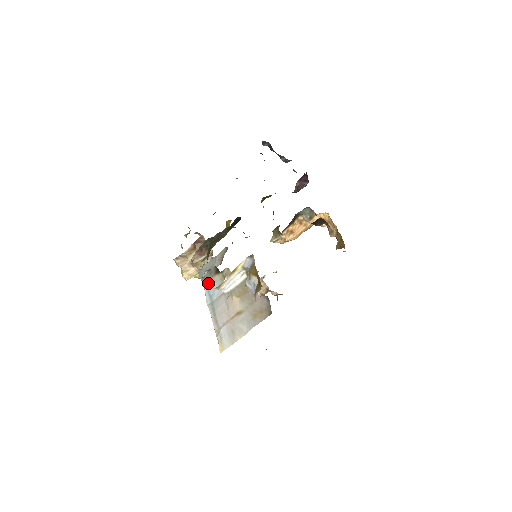
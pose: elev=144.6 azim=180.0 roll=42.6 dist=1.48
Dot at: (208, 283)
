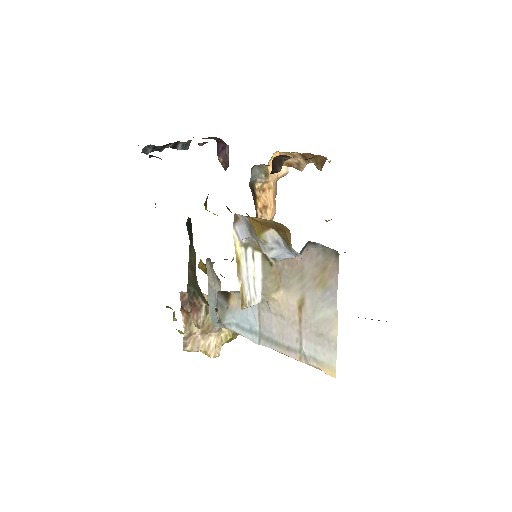
Dot at: (232, 321)
